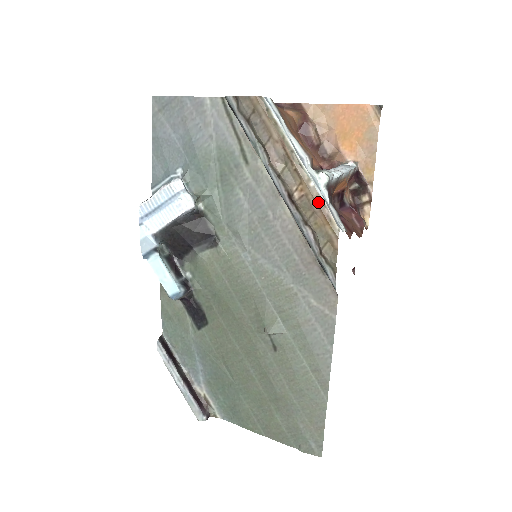
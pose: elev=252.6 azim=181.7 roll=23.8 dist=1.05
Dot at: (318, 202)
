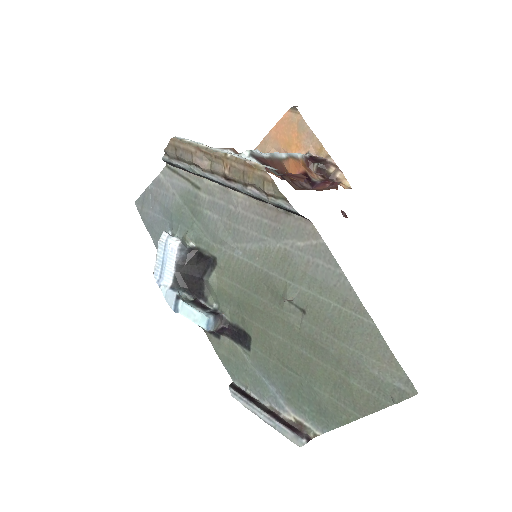
Dot at: (239, 162)
